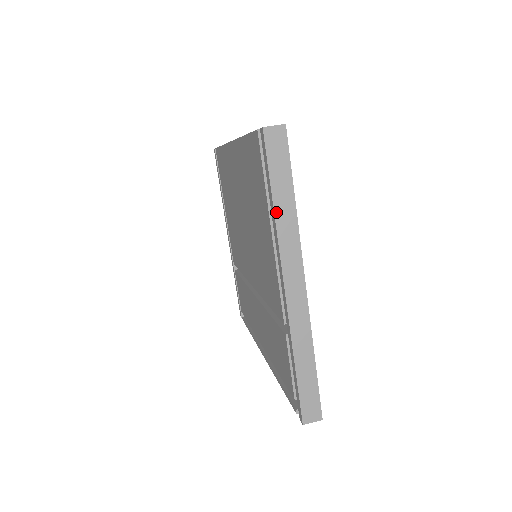
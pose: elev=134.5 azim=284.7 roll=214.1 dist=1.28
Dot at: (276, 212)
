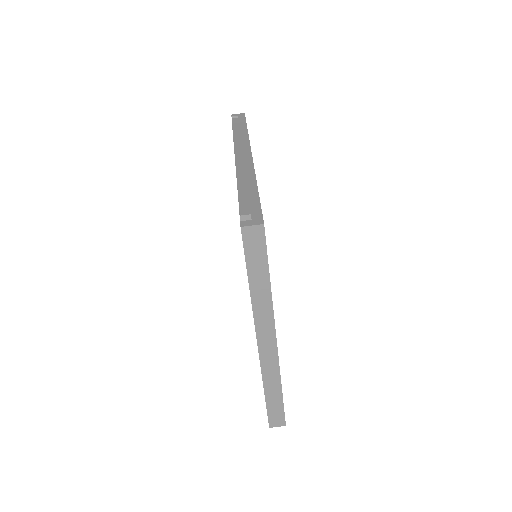
Dot at: (252, 292)
